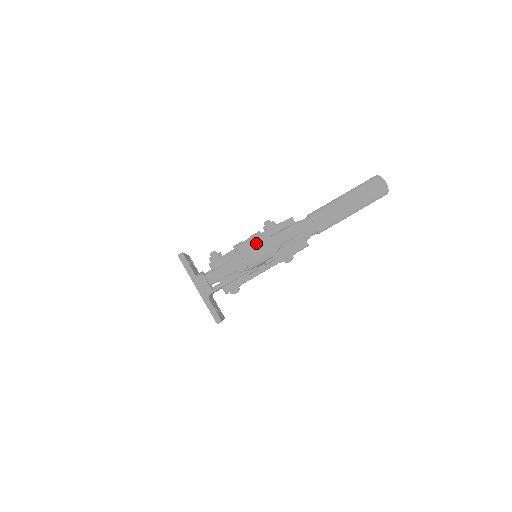
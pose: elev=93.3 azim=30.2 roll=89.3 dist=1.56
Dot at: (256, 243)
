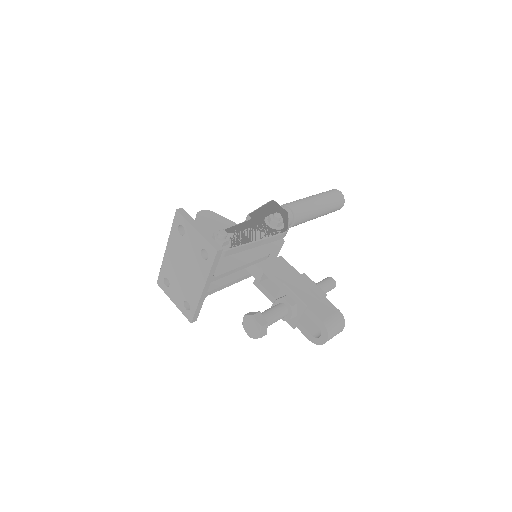
Dot at: (340, 329)
